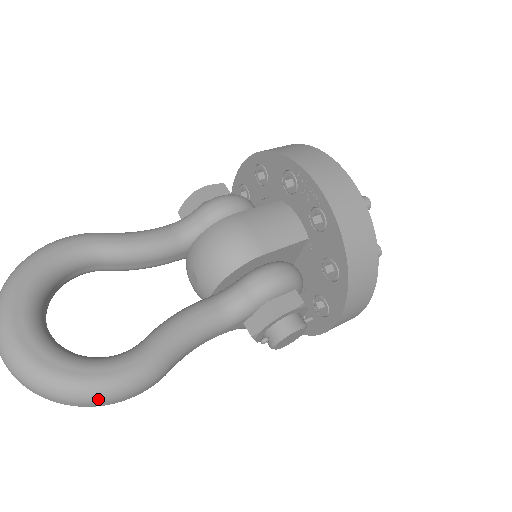
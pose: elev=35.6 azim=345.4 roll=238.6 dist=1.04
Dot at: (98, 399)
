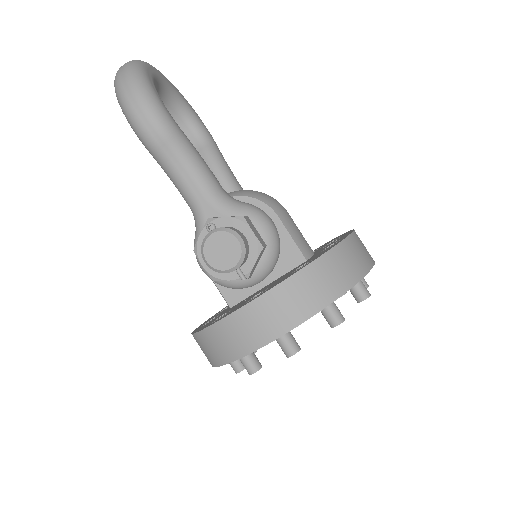
Dot at: (135, 86)
